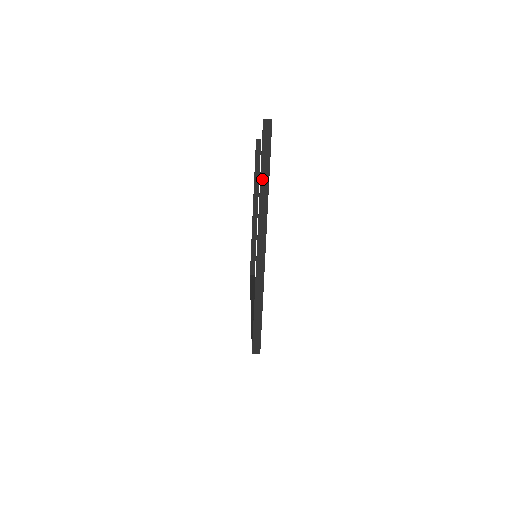
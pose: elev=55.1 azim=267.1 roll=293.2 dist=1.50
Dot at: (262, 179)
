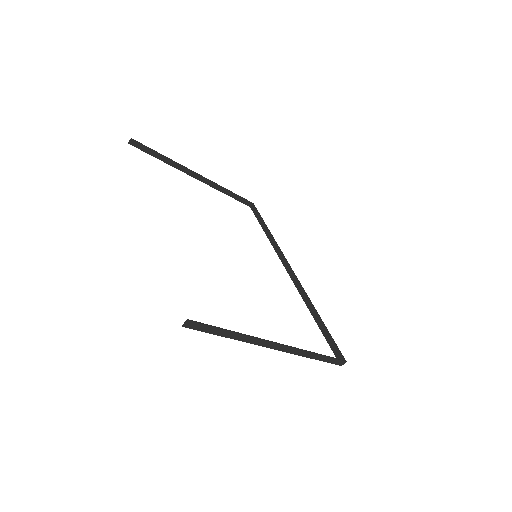
Dot at: (231, 337)
